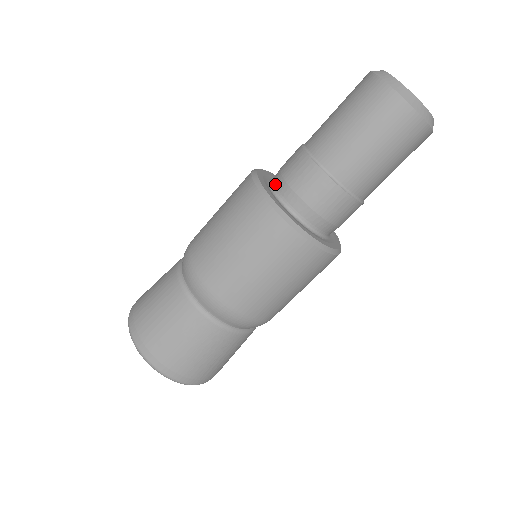
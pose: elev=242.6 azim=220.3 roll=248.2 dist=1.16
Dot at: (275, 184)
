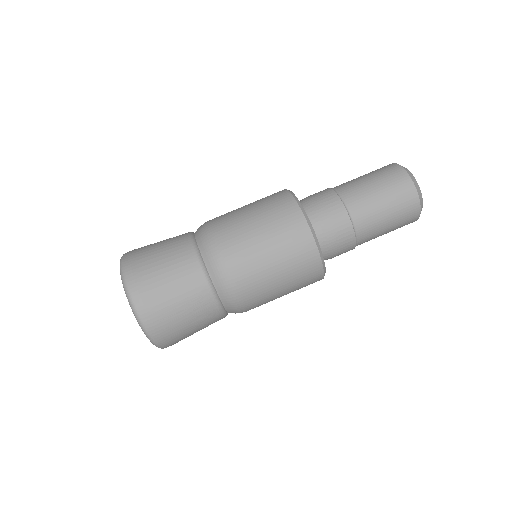
Dot at: (307, 211)
